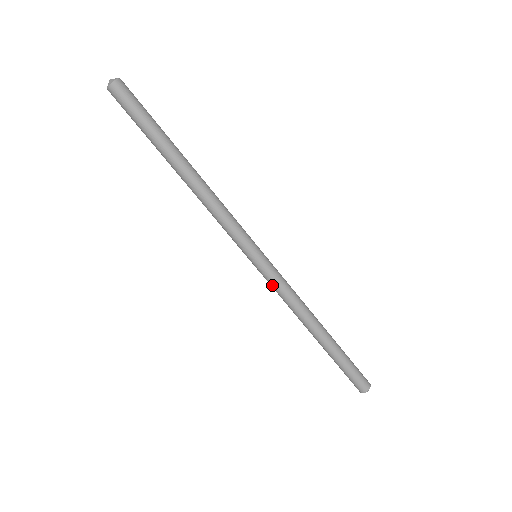
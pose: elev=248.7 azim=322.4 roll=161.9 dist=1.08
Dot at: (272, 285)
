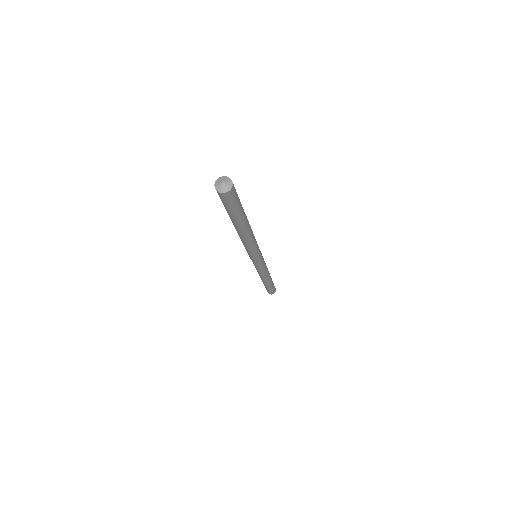
Dot at: (259, 269)
